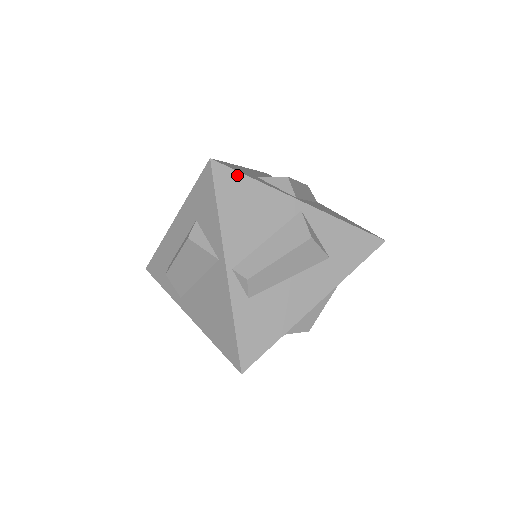
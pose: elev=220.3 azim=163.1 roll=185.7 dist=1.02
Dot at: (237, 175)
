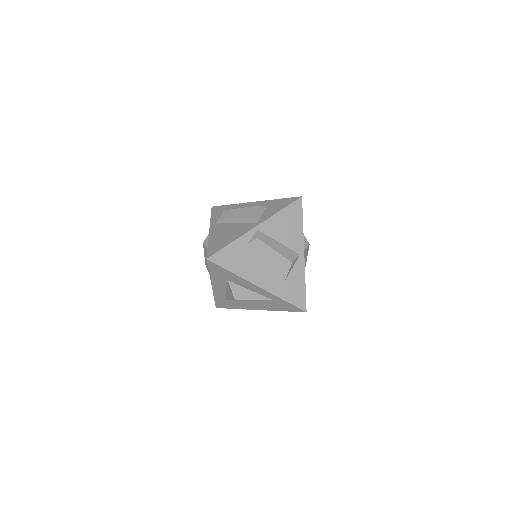
Dot at: (301, 213)
